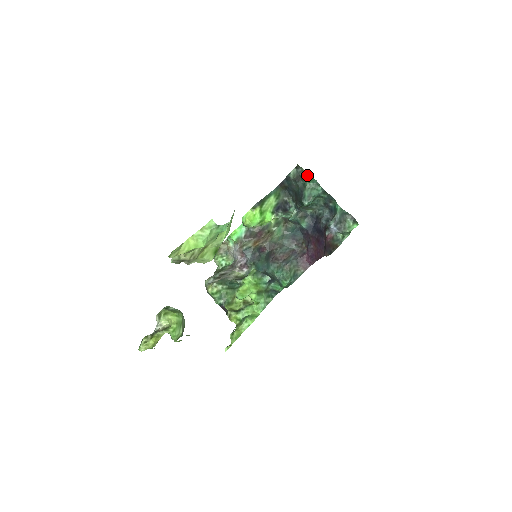
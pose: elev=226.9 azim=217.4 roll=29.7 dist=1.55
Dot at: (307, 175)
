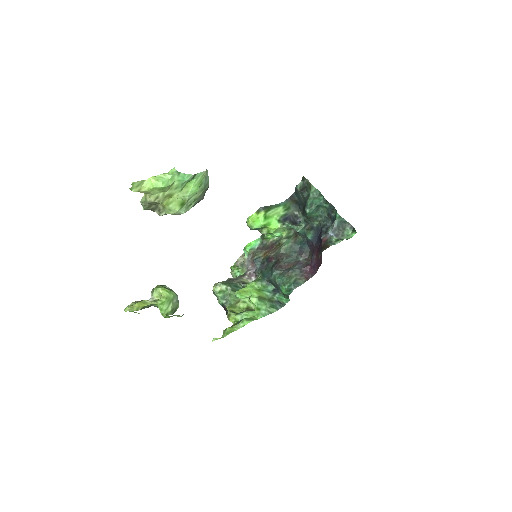
Dot at: (311, 185)
